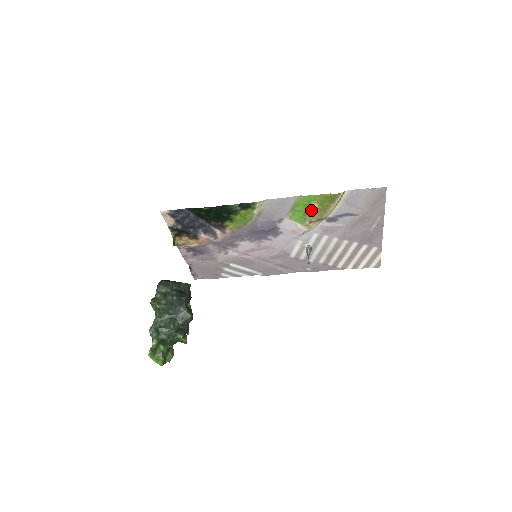
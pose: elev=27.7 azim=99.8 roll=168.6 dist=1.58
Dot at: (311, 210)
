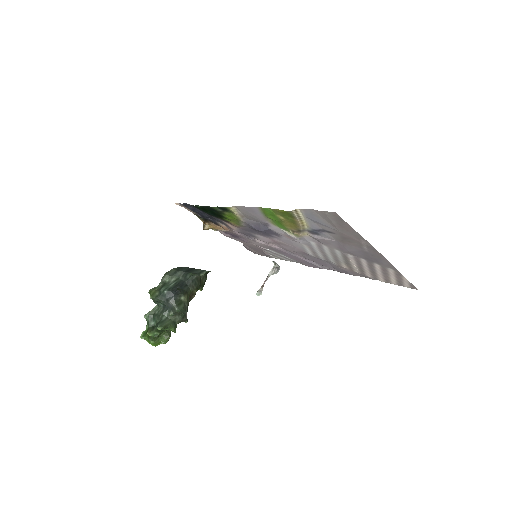
Dot at: (282, 221)
